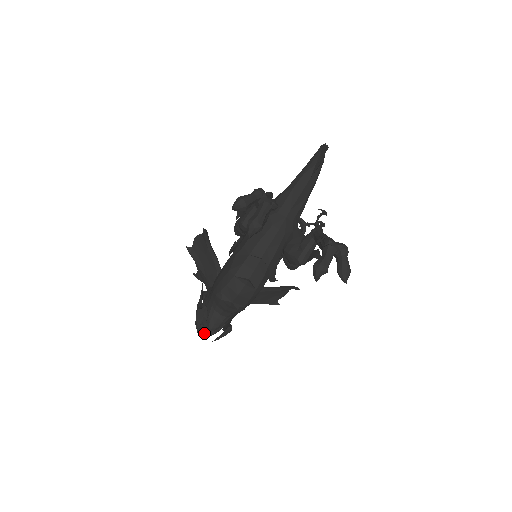
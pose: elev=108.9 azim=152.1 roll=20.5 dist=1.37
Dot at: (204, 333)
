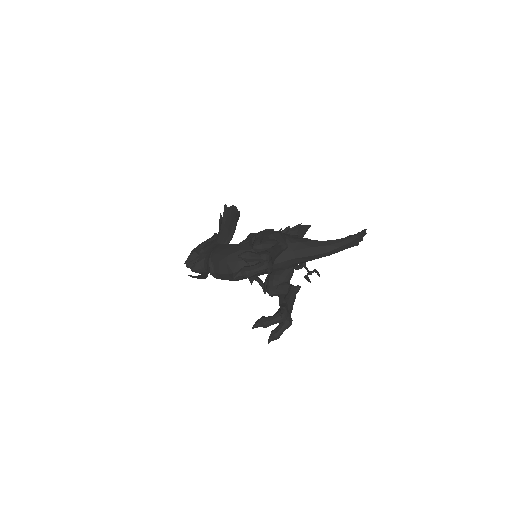
Dot at: (189, 265)
